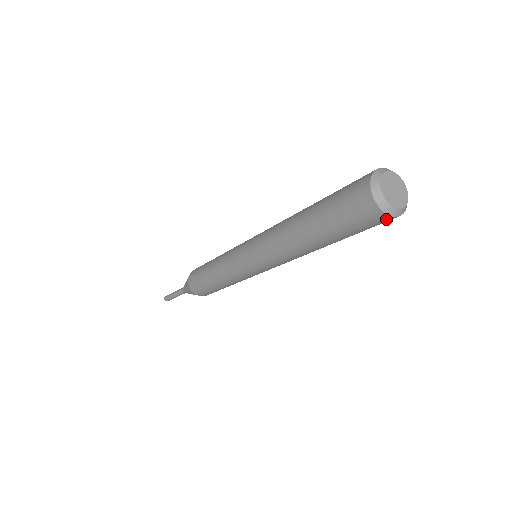
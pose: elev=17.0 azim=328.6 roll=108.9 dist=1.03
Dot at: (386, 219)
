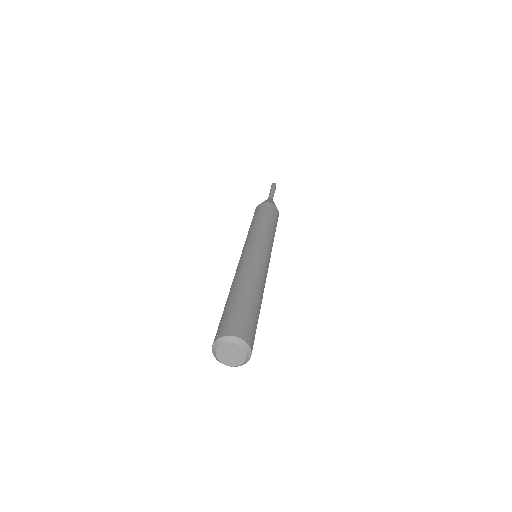
Dot at: occluded
